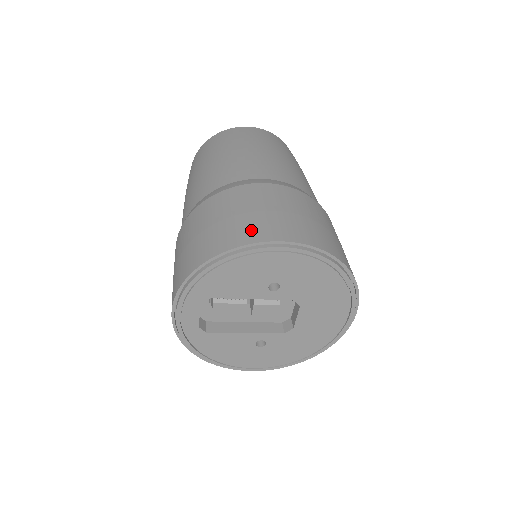
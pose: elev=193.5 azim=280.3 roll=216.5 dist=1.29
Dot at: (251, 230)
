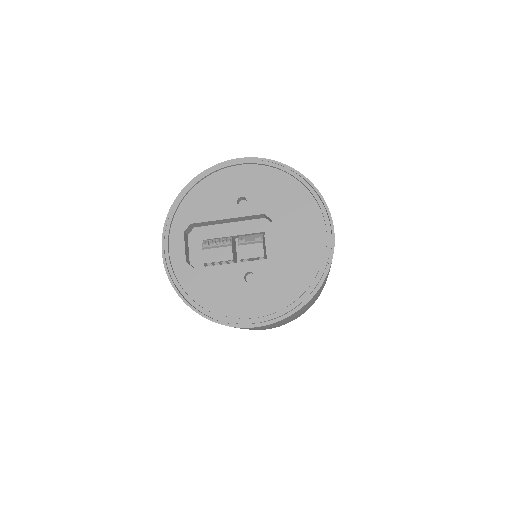
Dot at: occluded
